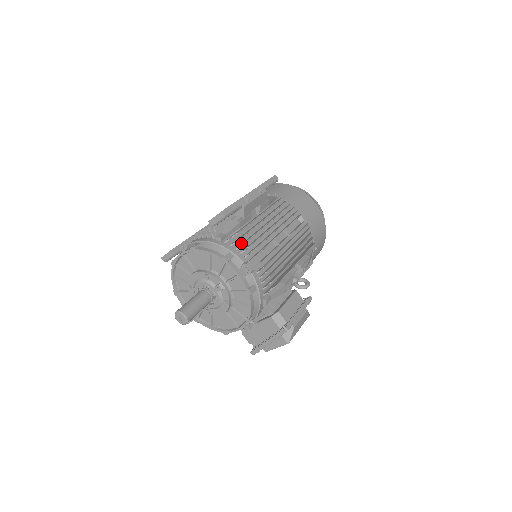
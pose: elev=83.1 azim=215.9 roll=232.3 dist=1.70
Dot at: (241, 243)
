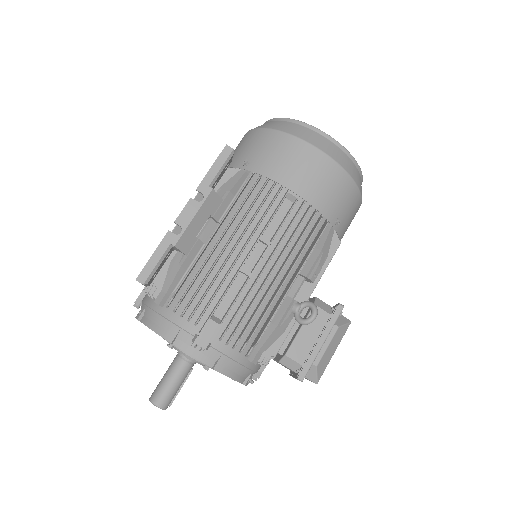
Dot at: (188, 300)
